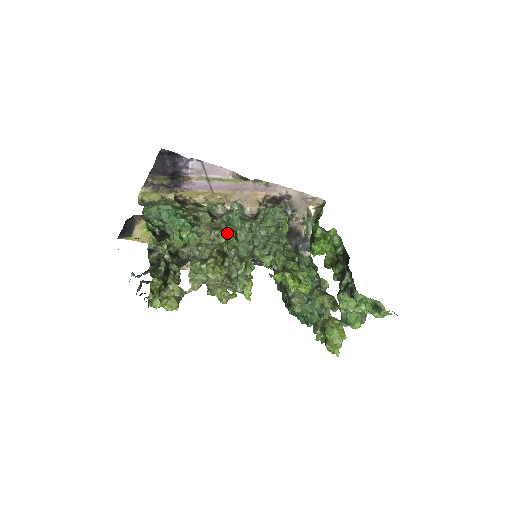
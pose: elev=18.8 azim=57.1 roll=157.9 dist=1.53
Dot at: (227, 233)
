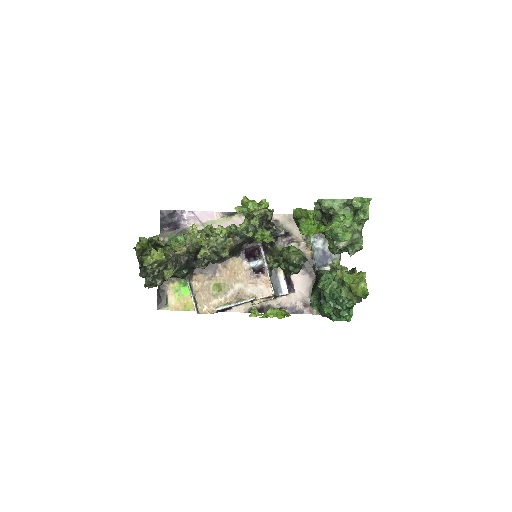
Dot at: (209, 225)
